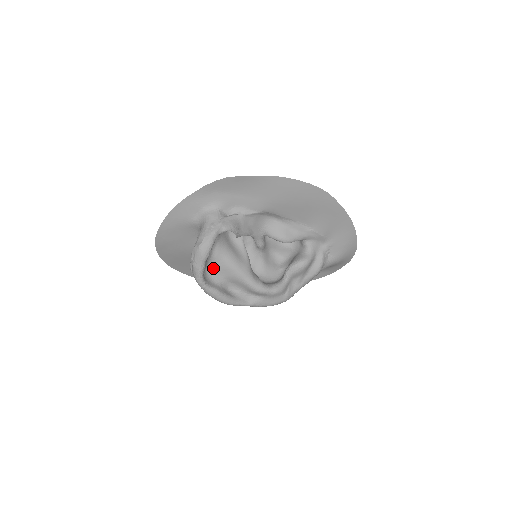
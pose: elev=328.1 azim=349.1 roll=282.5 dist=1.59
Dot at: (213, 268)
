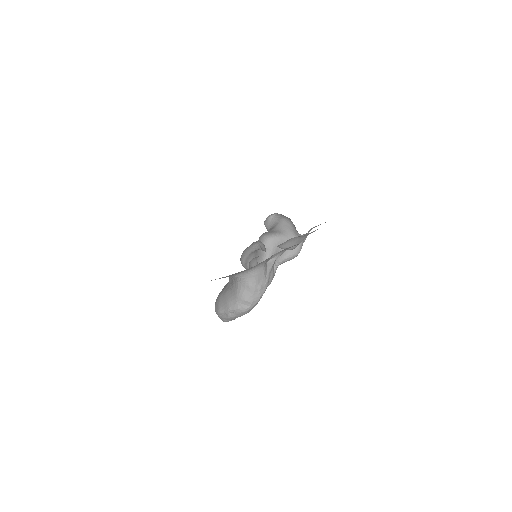
Dot at: occluded
